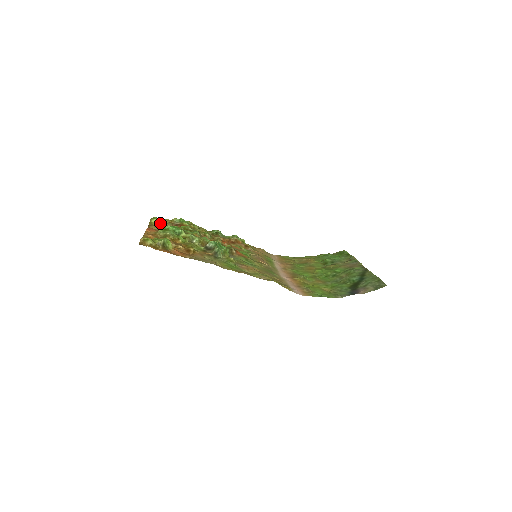
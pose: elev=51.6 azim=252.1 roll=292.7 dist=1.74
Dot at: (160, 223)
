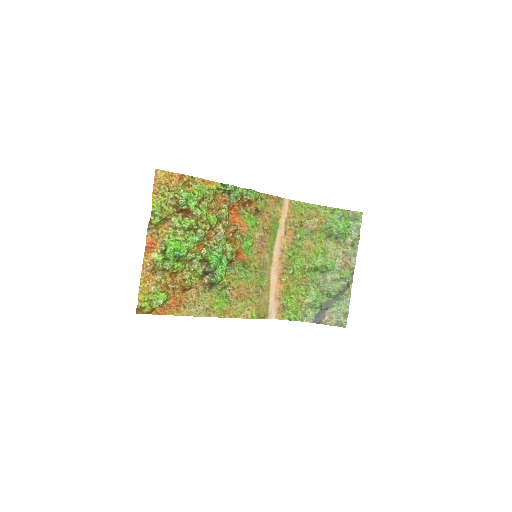
Dot at: (162, 220)
